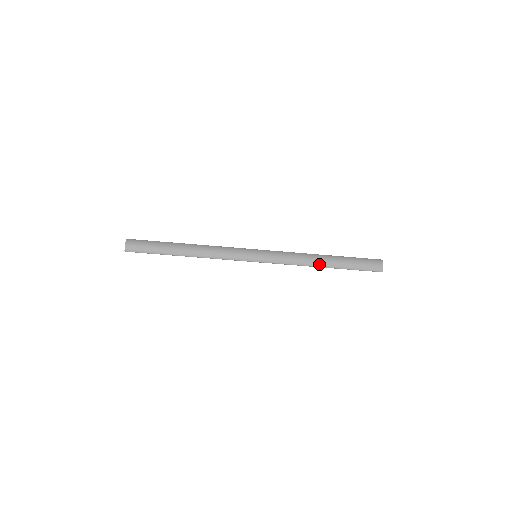
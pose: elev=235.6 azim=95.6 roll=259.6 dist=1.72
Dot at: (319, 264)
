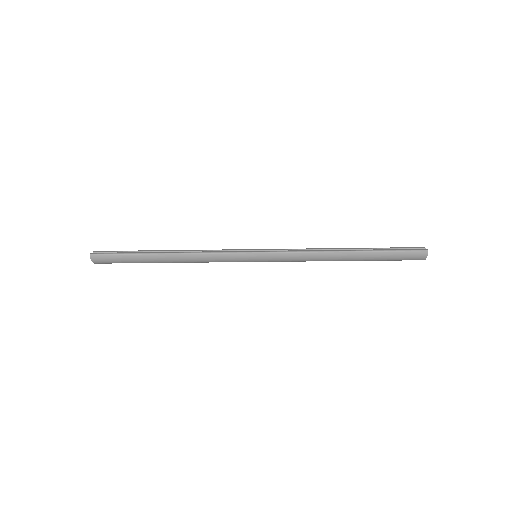
Dot at: occluded
